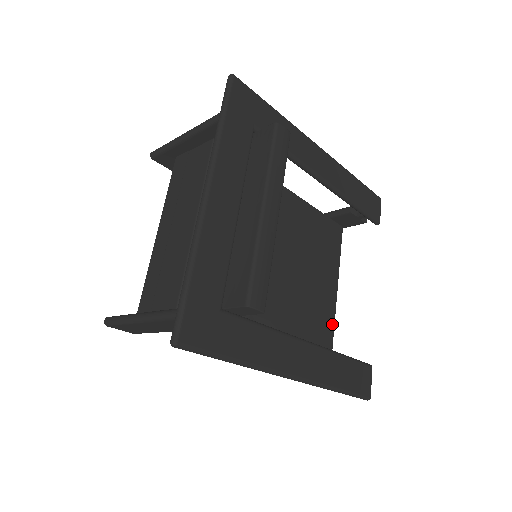
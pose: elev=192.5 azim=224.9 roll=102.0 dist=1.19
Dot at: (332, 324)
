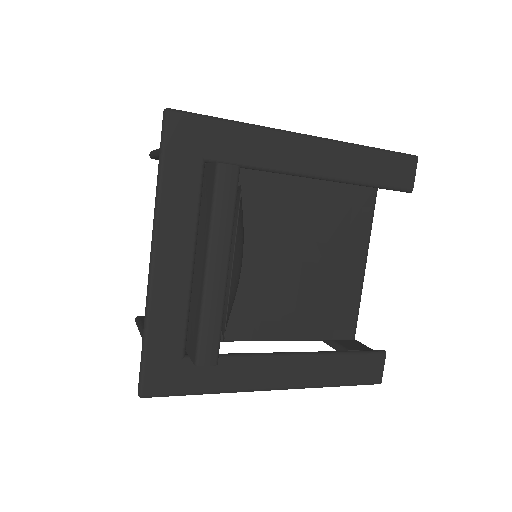
Dot at: (356, 300)
